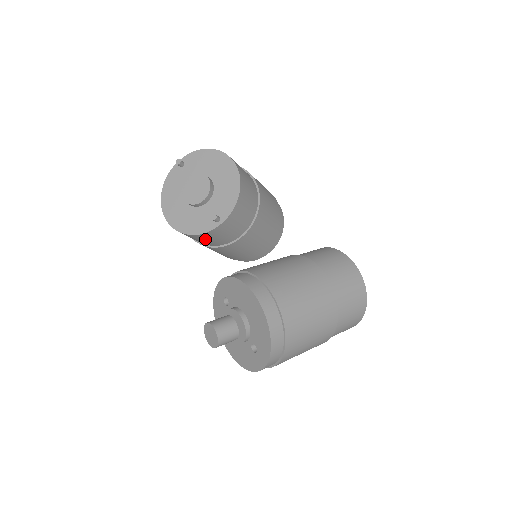
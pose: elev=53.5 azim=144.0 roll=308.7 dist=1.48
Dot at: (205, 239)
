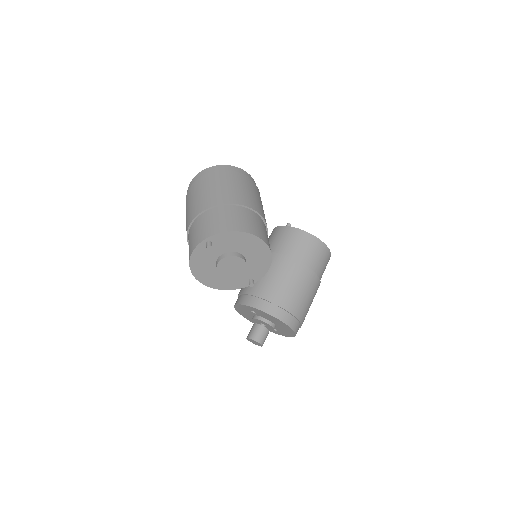
Dot at: occluded
